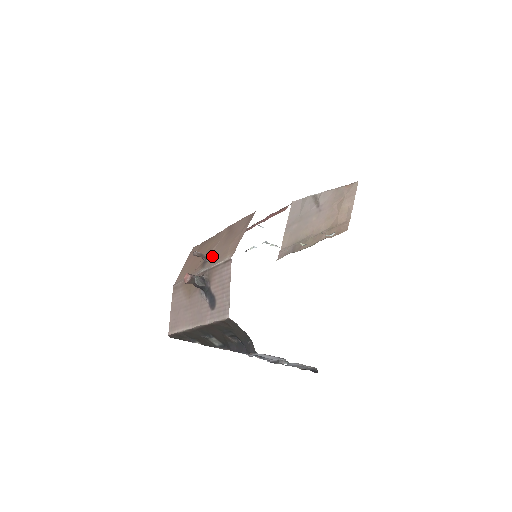
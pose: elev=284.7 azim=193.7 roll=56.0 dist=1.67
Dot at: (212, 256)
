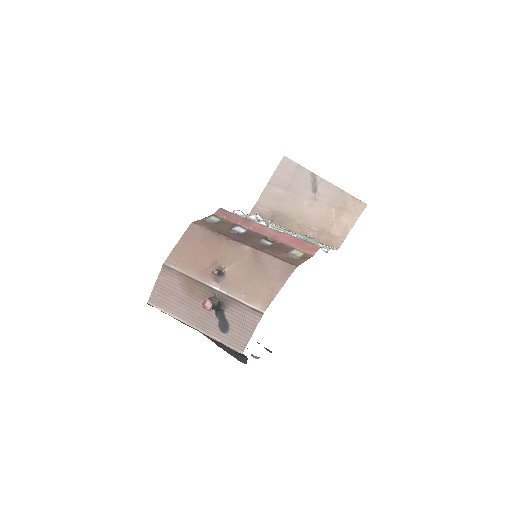
Dot at: (231, 278)
